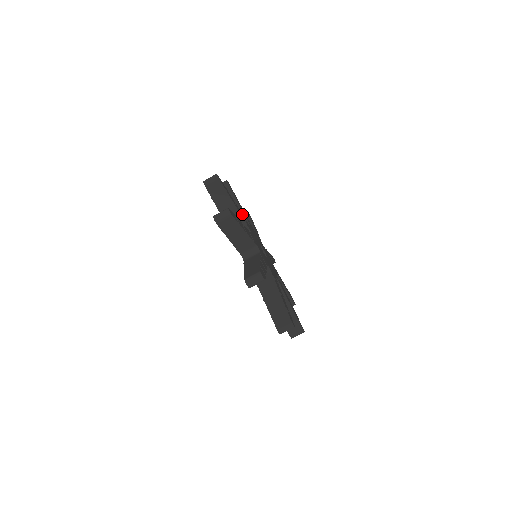
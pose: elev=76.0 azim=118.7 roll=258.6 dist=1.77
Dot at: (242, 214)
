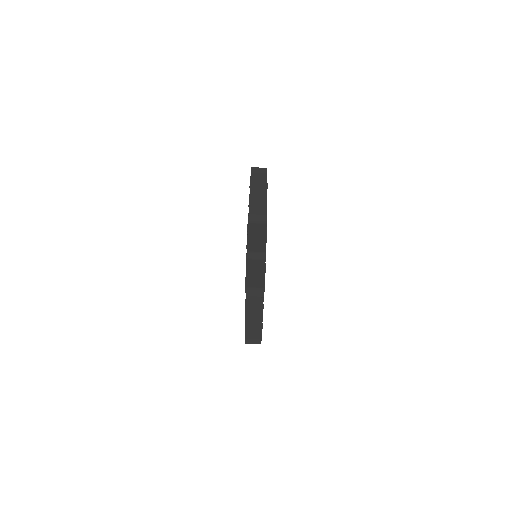
Dot at: occluded
